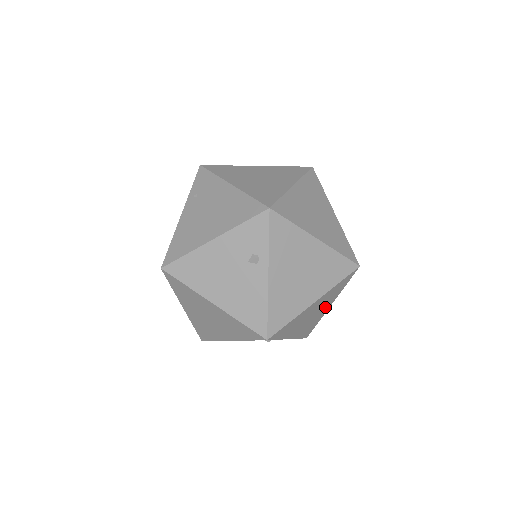
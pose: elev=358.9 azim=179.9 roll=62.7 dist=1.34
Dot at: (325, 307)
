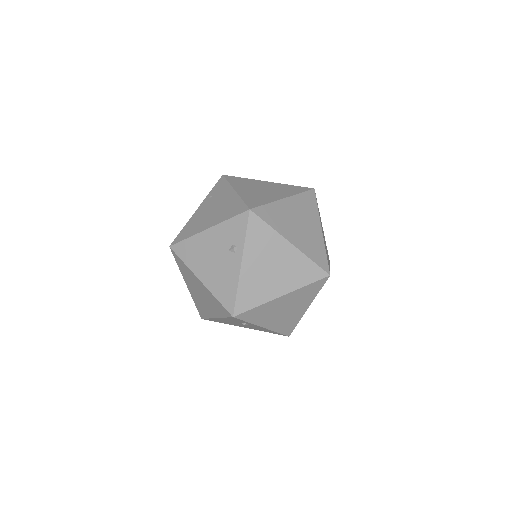
Dot at: (300, 308)
